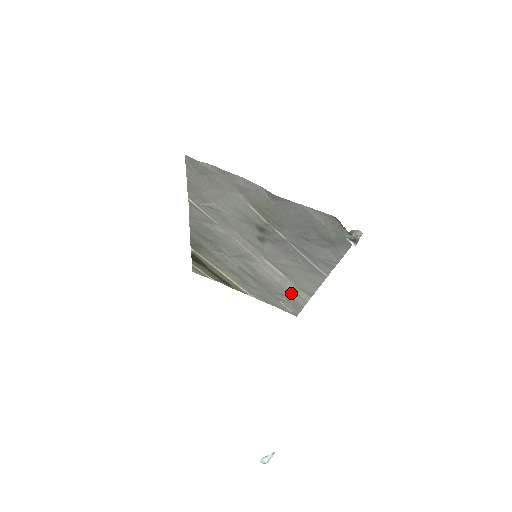
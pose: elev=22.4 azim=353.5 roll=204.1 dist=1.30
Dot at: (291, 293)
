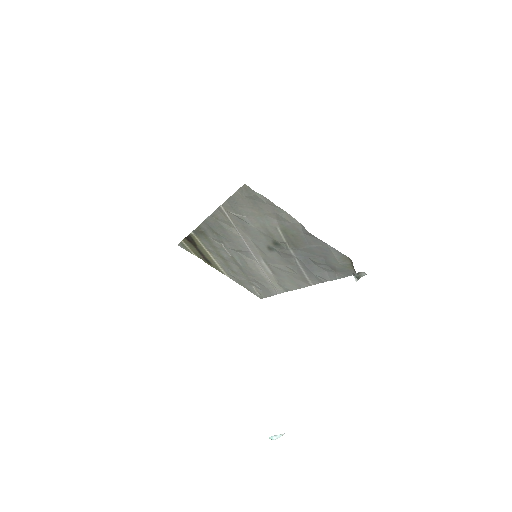
Dot at: (268, 284)
